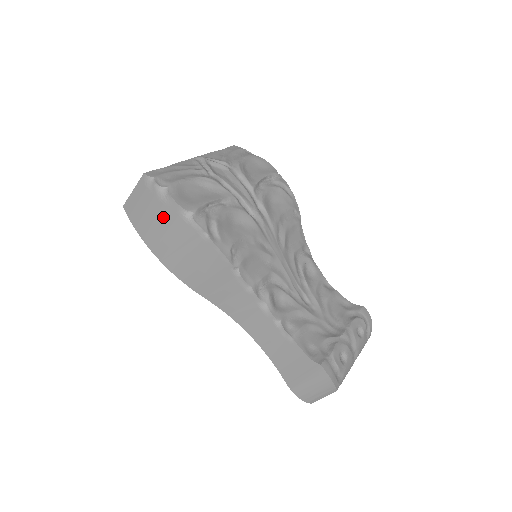
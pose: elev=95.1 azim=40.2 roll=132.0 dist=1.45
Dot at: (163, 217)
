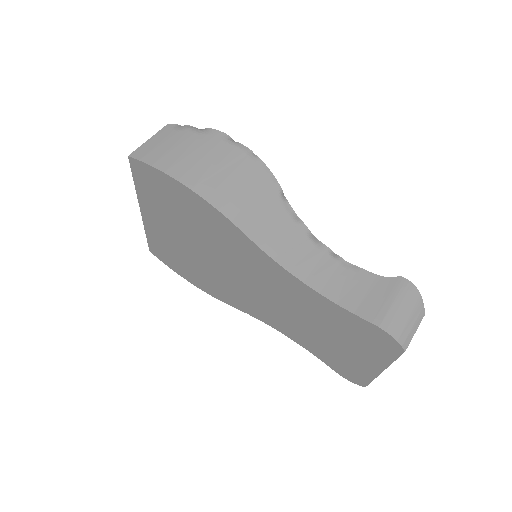
Dot at: (200, 145)
